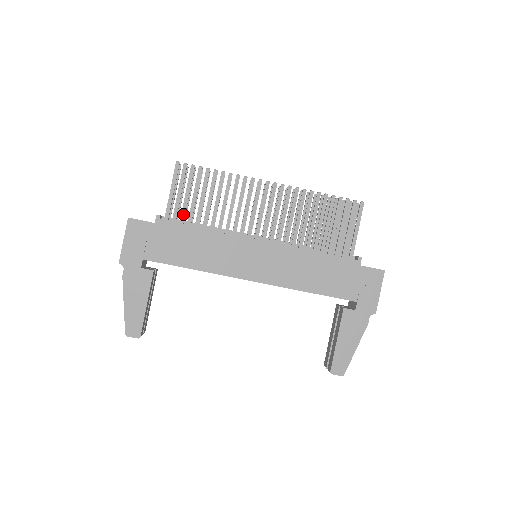
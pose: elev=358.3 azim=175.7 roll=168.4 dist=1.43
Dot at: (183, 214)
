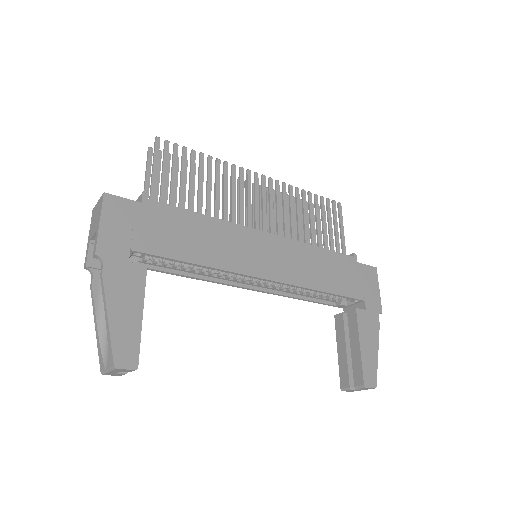
Dot at: (172, 198)
